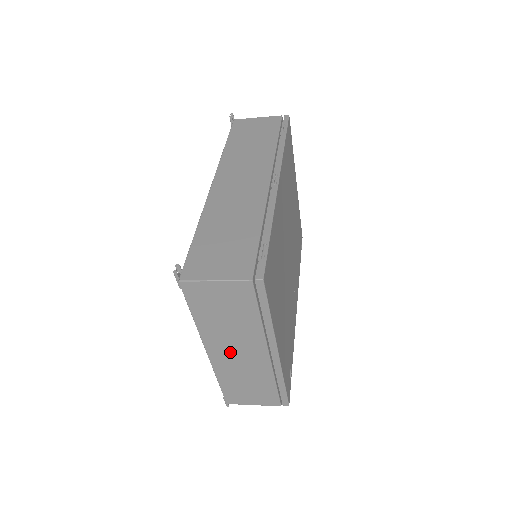
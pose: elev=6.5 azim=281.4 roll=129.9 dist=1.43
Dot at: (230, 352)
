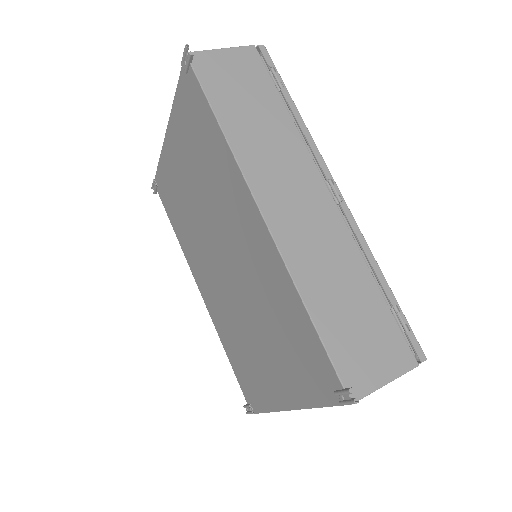
Dot at: occluded
